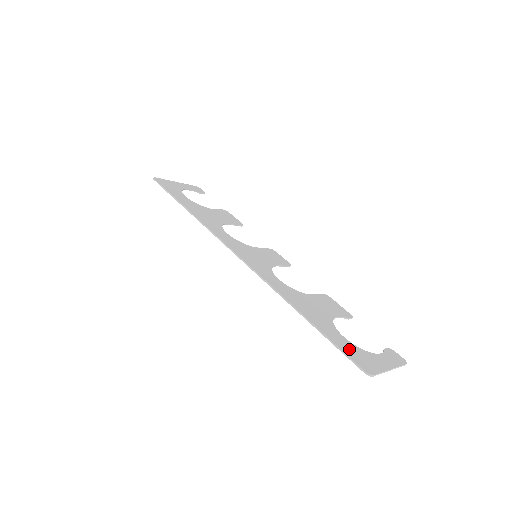
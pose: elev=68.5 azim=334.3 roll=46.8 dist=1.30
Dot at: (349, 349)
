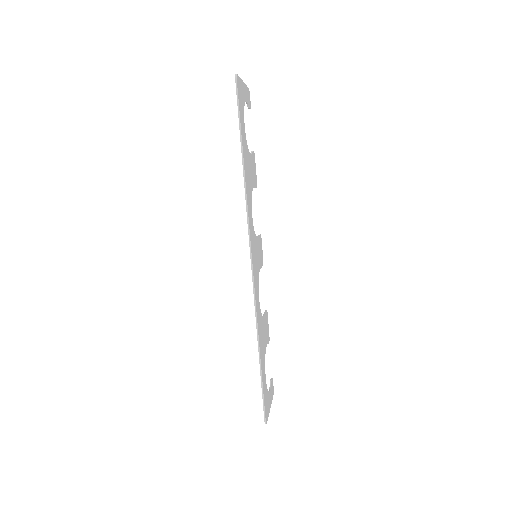
Dot at: (265, 395)
